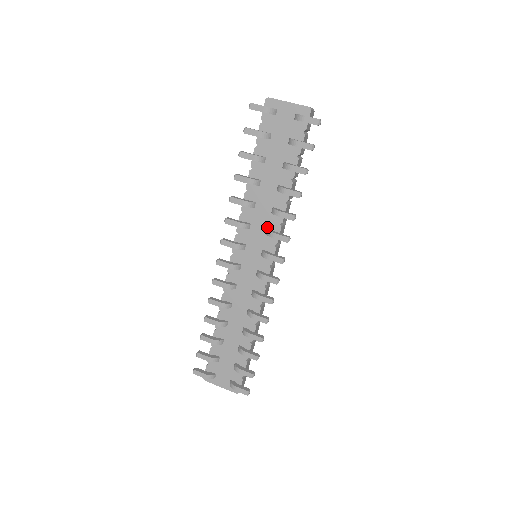
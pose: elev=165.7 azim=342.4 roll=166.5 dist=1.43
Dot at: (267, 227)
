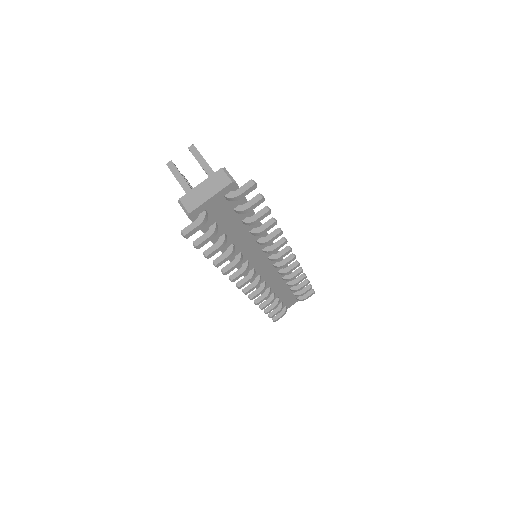
Dot at: (261, 250)
